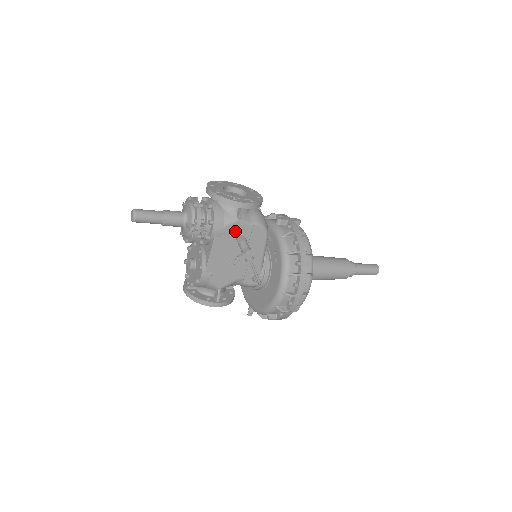
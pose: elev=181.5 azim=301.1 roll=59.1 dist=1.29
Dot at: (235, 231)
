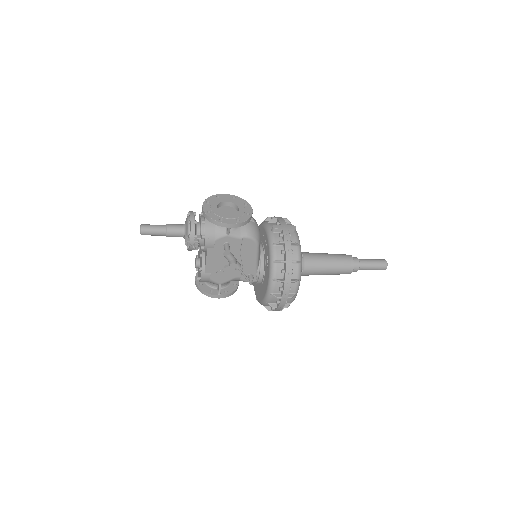
Dot at: (225, 244)
